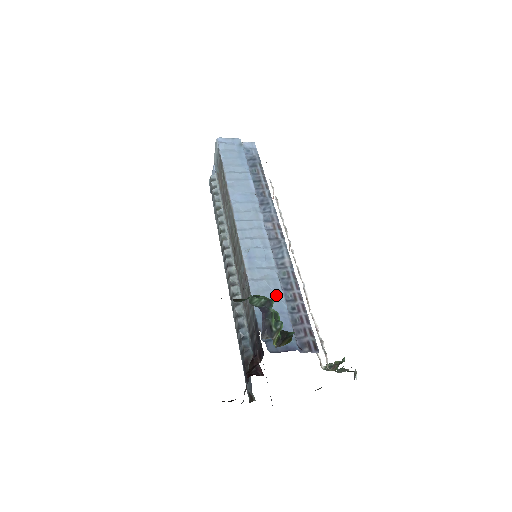
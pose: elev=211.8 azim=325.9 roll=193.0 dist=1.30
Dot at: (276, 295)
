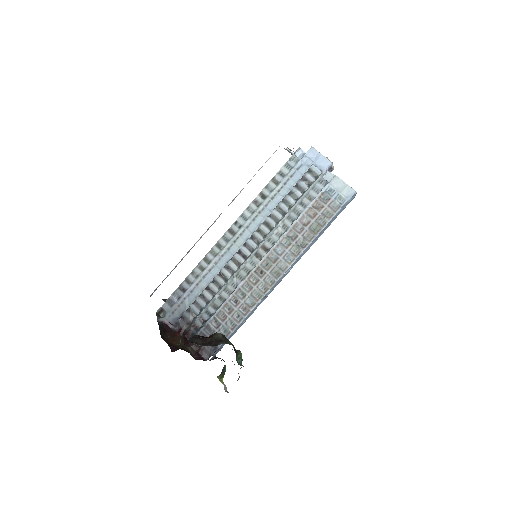
Dot at: occluded
